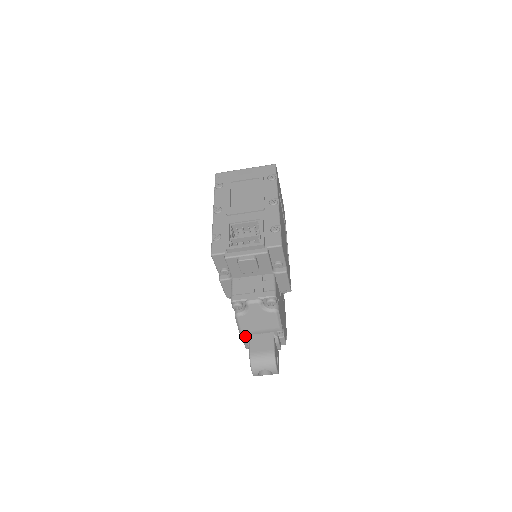
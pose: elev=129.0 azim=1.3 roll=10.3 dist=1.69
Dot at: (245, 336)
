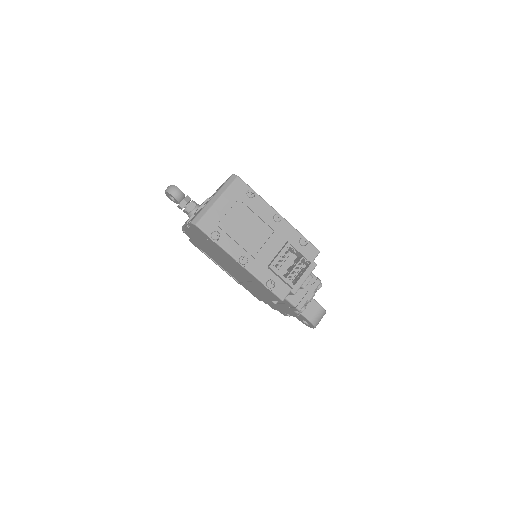
Dot at: occluded
